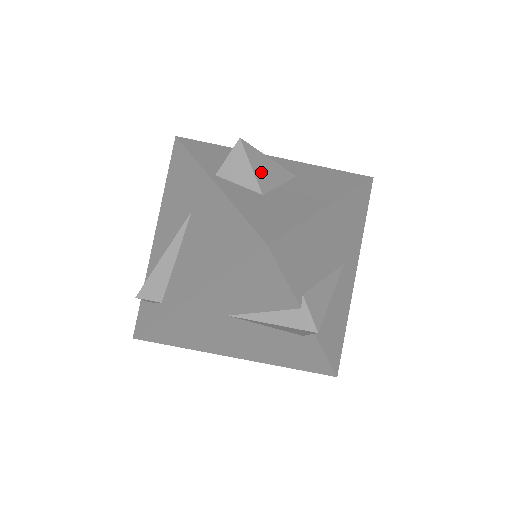
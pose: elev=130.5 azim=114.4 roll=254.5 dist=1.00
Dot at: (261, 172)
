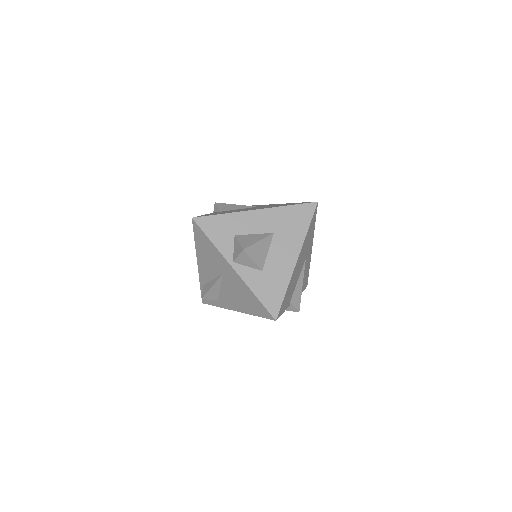
Dot at: (258, 257)
